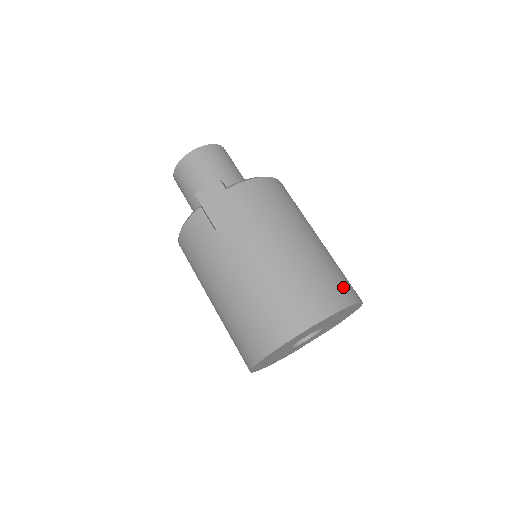
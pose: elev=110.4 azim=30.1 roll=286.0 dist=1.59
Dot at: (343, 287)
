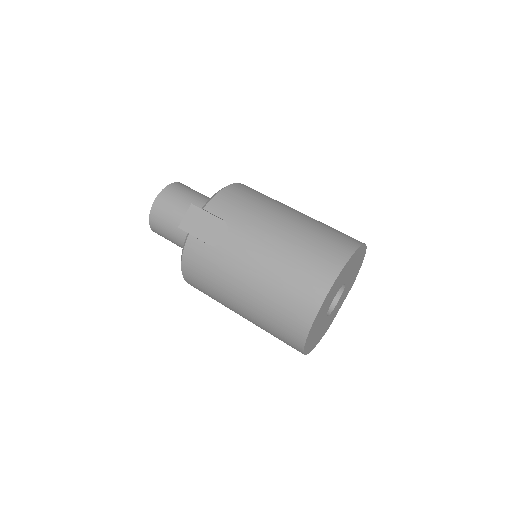
Dot at: (343, 238)
